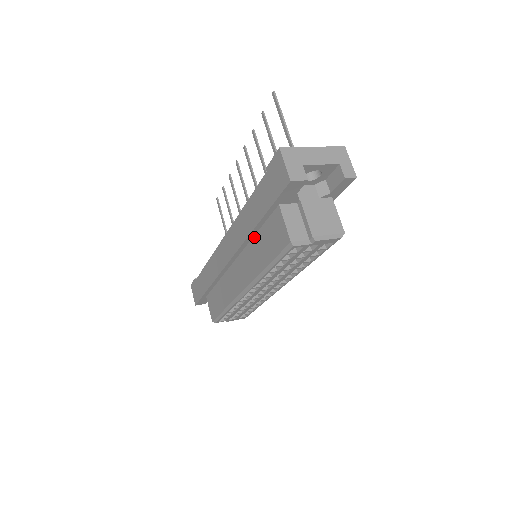
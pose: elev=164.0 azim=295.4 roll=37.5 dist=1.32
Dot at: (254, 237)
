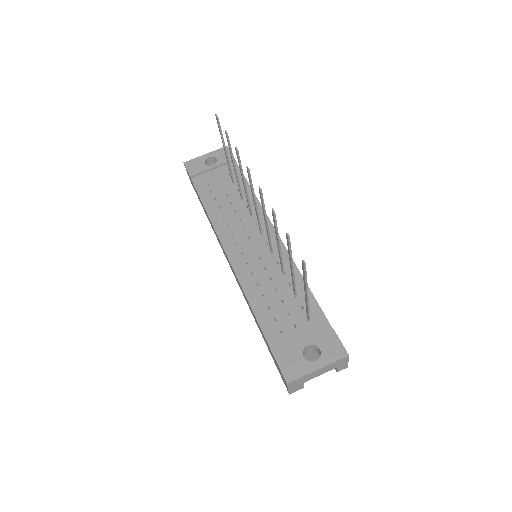
Dot at: occluded
